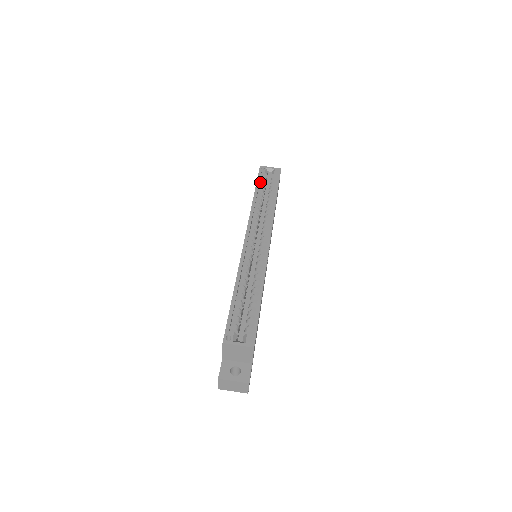
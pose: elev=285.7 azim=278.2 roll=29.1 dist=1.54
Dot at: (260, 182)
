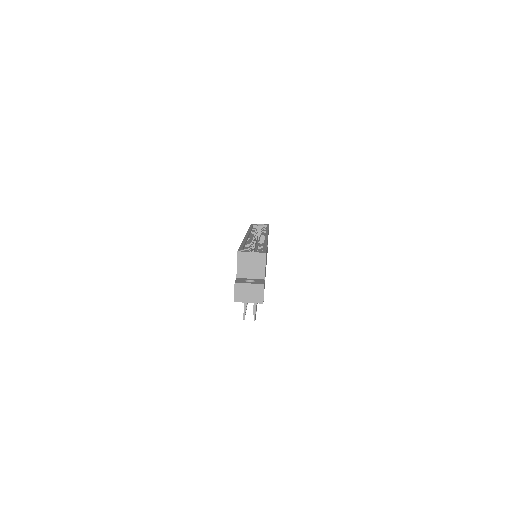
Dot at: occluded
